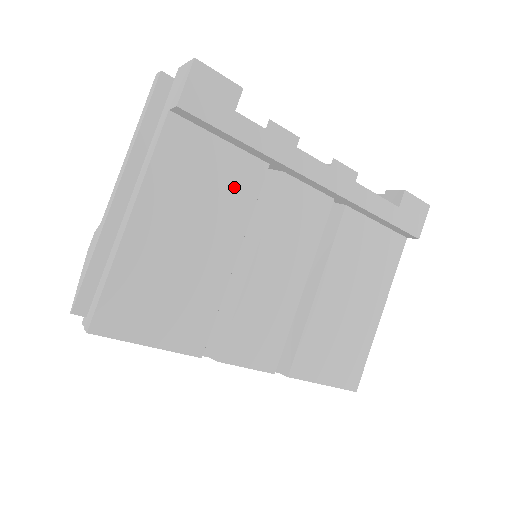
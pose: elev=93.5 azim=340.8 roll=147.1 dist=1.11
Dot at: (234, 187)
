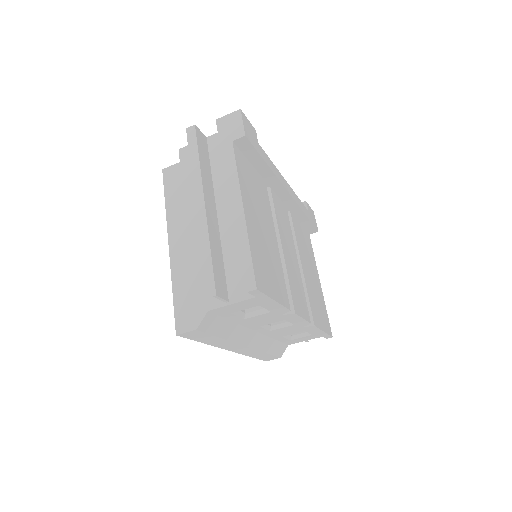
Dot at: (262, 194)
